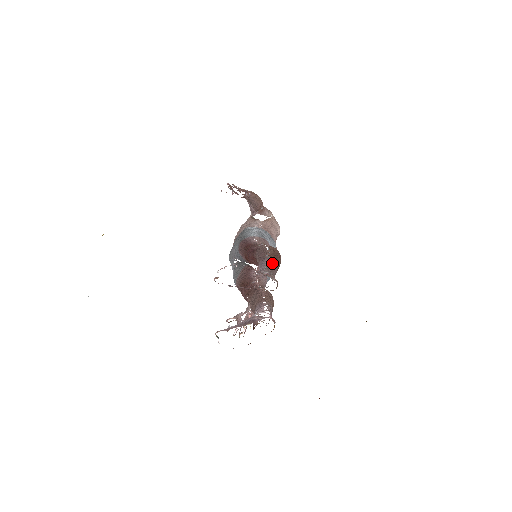
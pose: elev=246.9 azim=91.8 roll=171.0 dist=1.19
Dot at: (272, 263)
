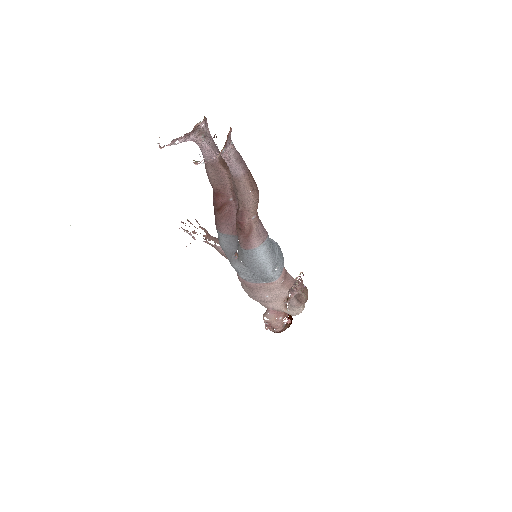
Dot at: occluded
